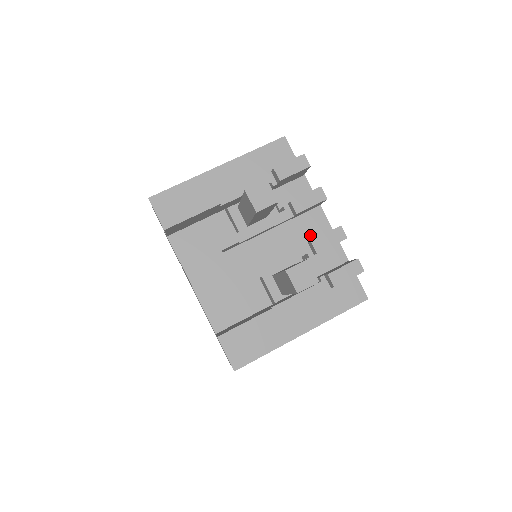
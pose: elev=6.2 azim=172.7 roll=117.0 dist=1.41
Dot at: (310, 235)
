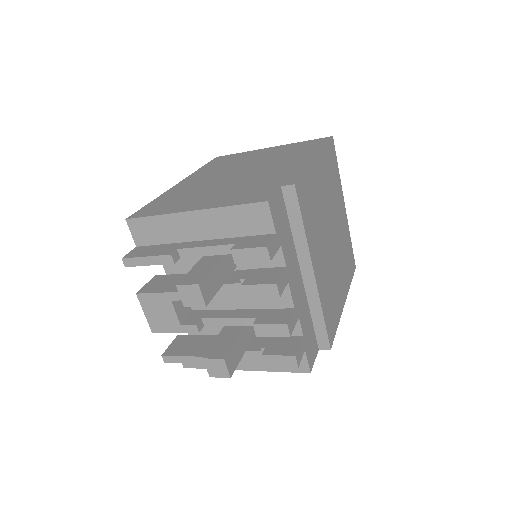
Dot at: (270, 304)
